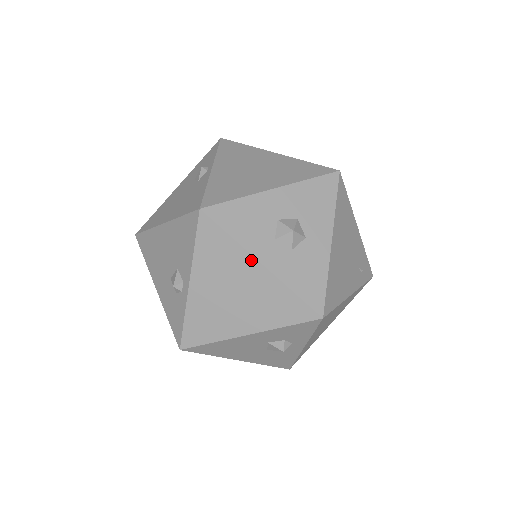
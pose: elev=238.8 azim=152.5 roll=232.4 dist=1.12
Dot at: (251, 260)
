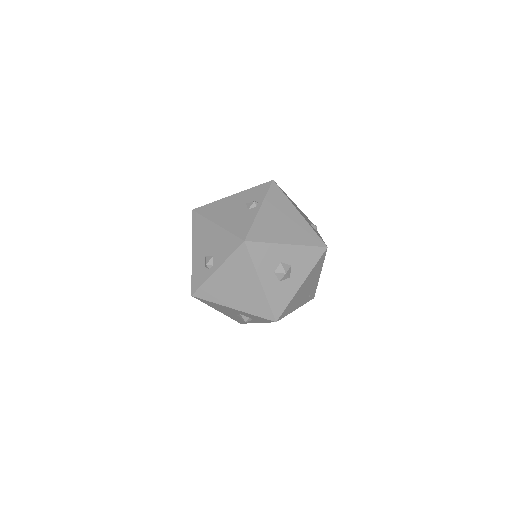
Dot at: (256, 278)
